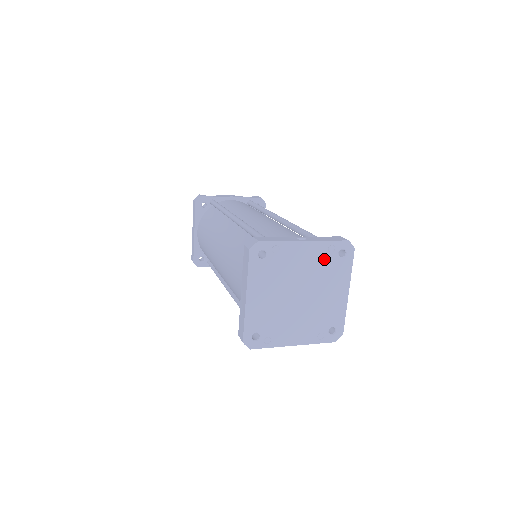
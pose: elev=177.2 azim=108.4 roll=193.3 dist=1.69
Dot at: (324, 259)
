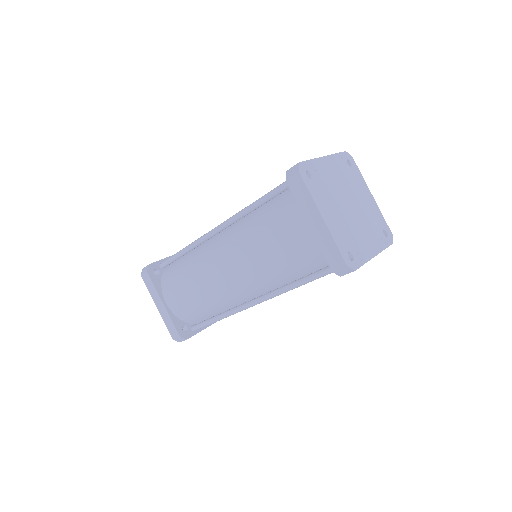
Dot at: (343, 170)
